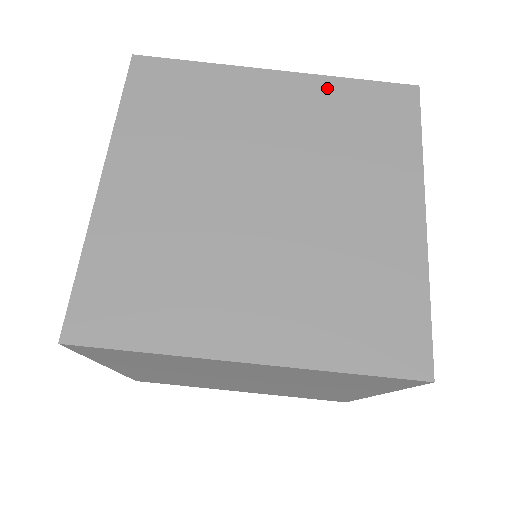
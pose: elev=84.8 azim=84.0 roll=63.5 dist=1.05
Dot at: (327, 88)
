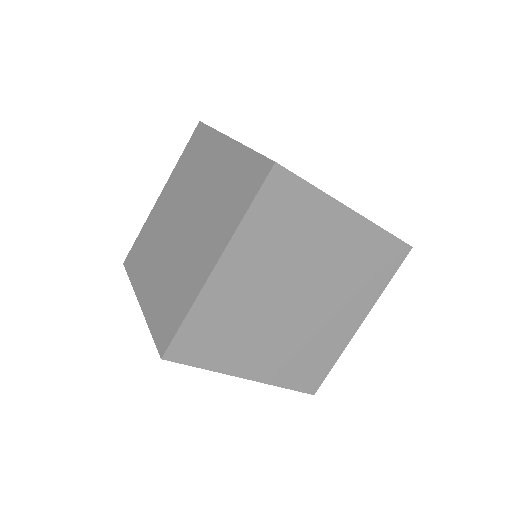
Dot at: (370, 234)
